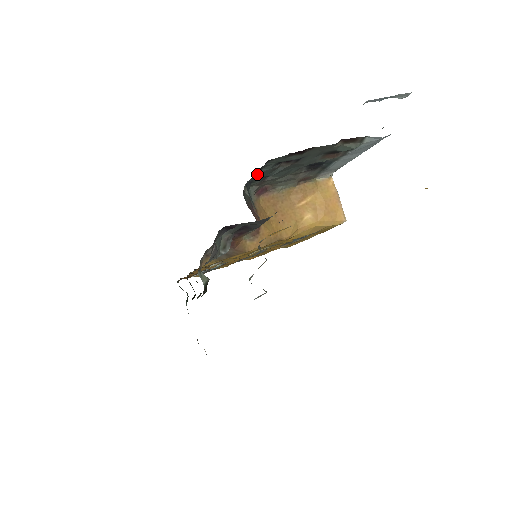
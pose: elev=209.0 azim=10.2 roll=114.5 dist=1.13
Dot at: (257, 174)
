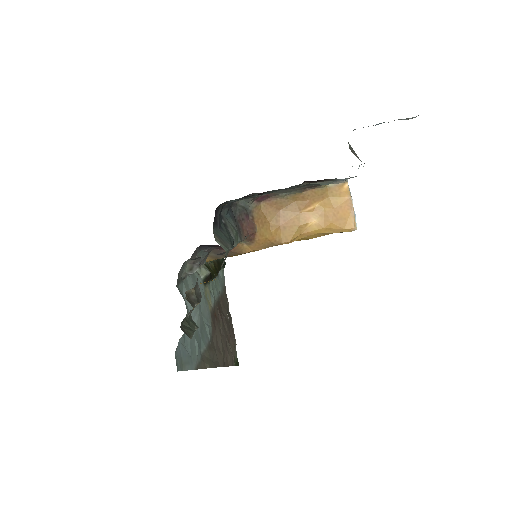
Dot at: (228, 203)
